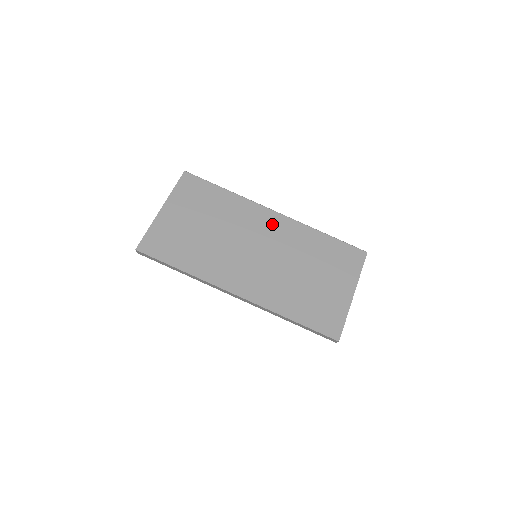
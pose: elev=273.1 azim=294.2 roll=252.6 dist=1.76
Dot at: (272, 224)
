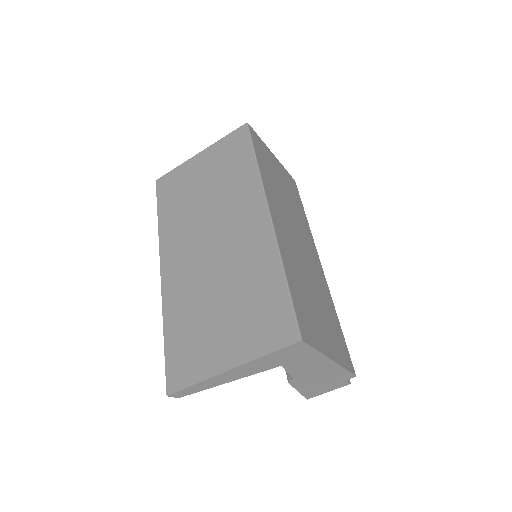
Dot at: (251, 223)
